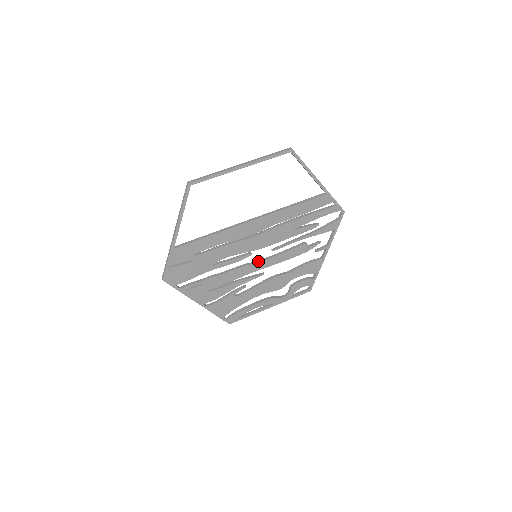
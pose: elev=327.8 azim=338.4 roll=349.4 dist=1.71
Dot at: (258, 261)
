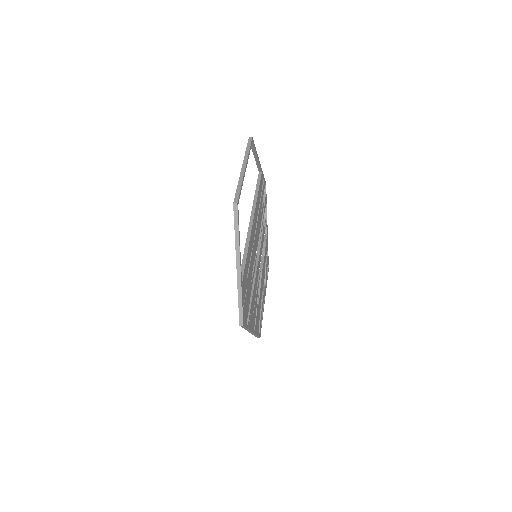
Dot at: (257, 260)
